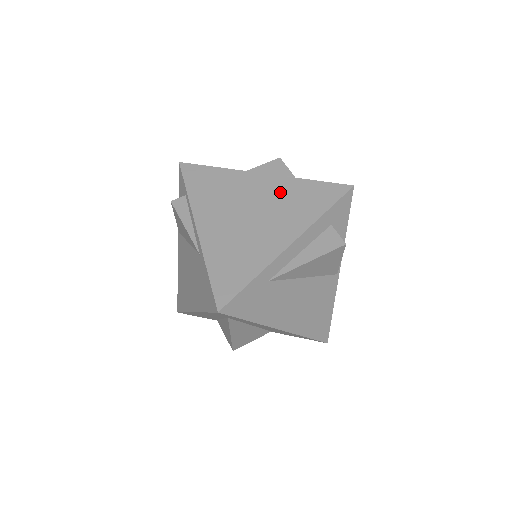
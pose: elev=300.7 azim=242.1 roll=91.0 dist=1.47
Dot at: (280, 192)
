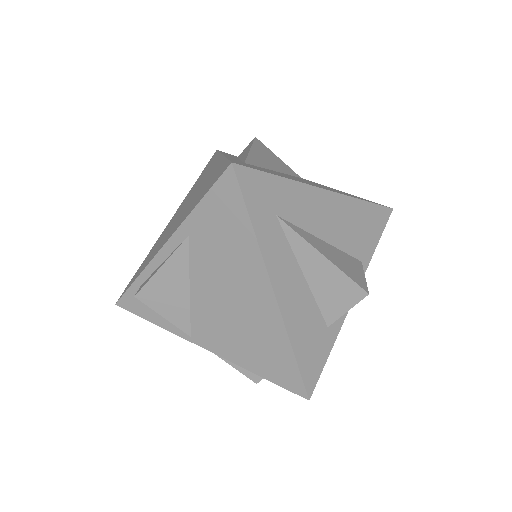
Dot at: (188, 196)
